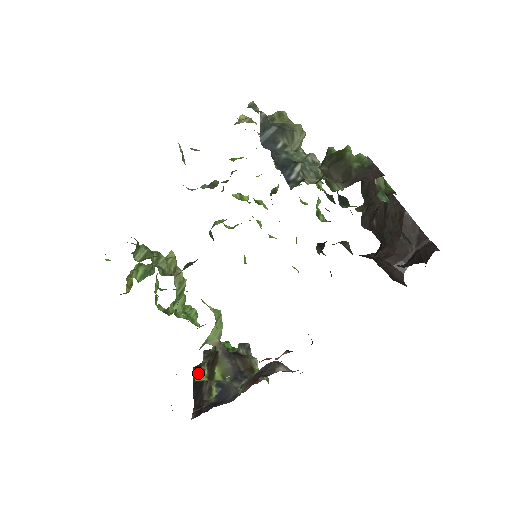
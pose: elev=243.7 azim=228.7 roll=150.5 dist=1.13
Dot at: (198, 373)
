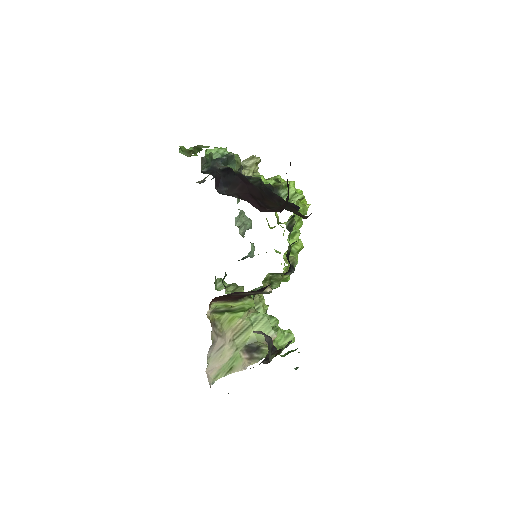
Dot at: occluded
